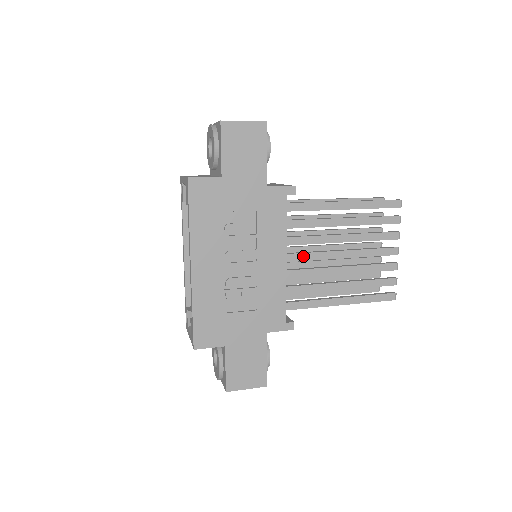
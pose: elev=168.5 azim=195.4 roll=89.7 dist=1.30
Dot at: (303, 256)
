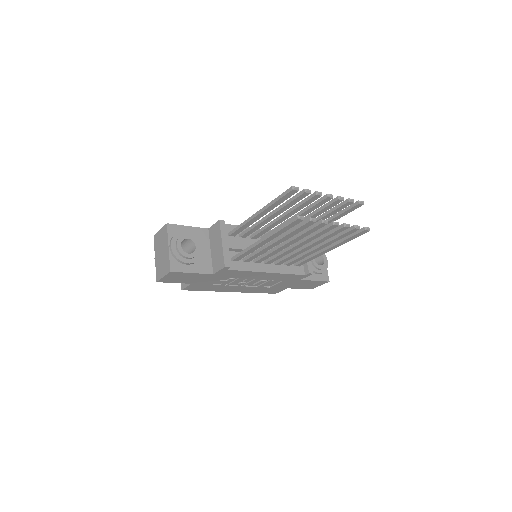
Dot at: (276, 258)
